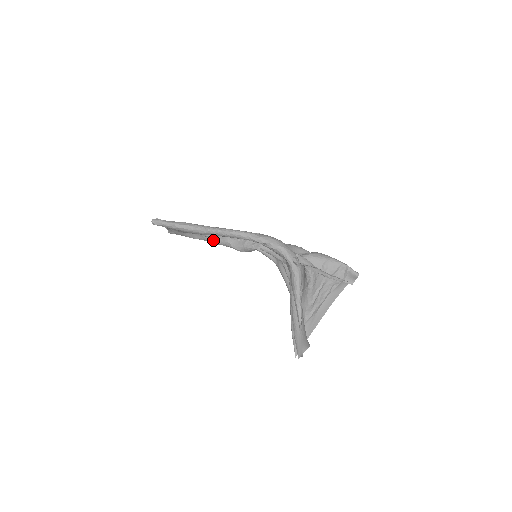
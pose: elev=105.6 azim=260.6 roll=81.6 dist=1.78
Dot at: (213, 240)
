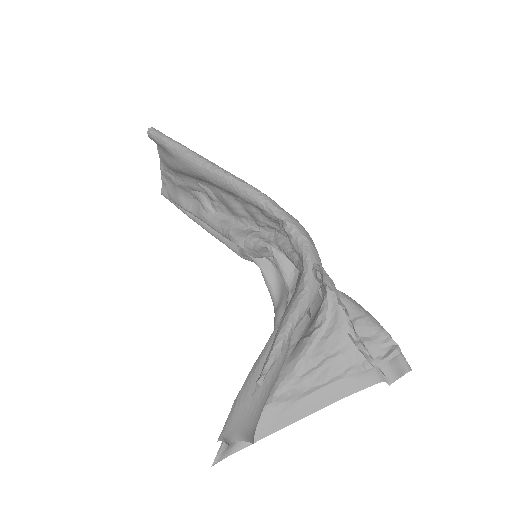
Dot at: (210, 217)
